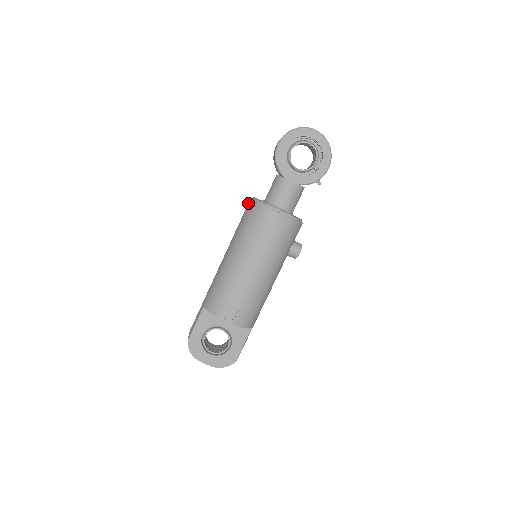
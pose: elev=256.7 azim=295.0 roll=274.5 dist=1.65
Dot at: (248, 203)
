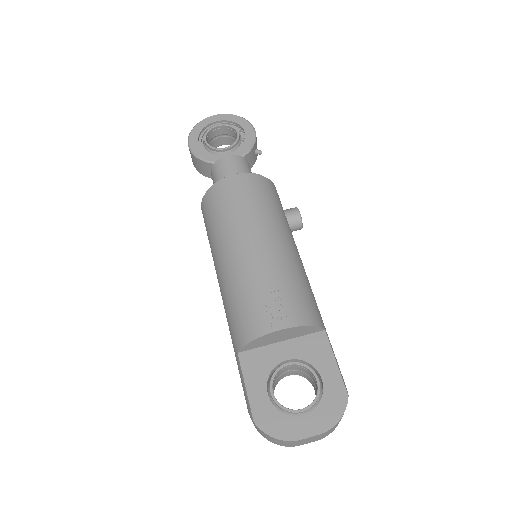
Dot at: occluded
